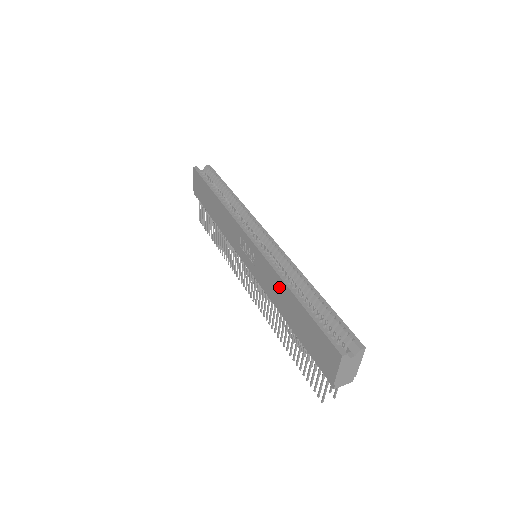
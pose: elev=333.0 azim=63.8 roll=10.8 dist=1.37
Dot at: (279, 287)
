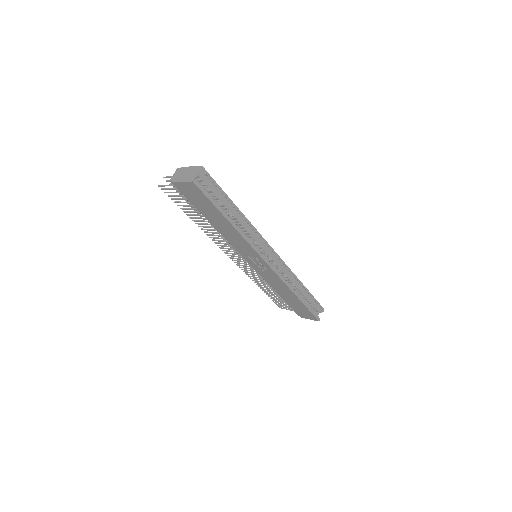
Dot at: (285, 290)
